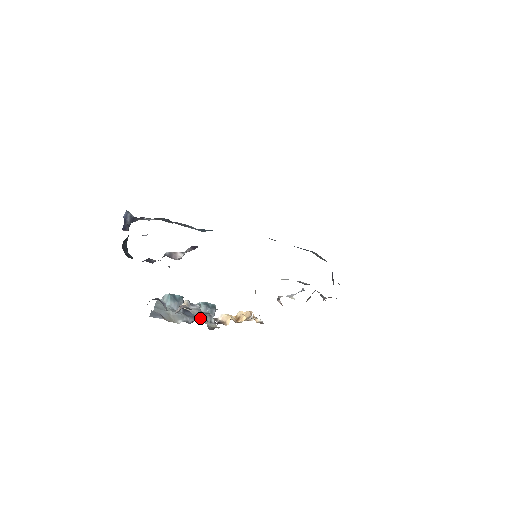
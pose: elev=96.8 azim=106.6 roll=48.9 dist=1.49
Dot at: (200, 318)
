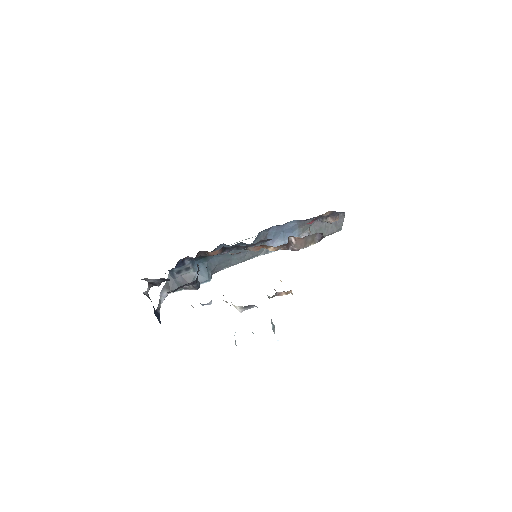
Dot at: occluded
